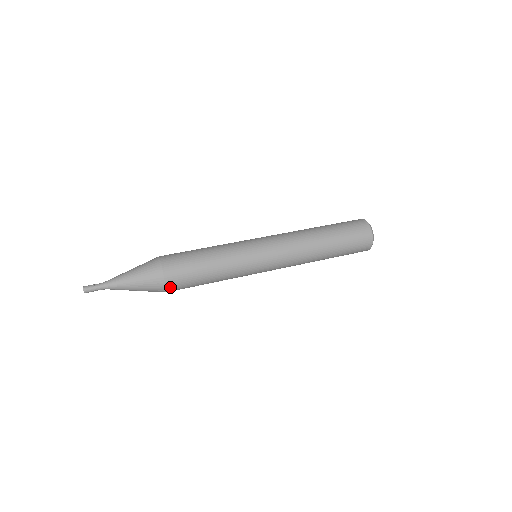
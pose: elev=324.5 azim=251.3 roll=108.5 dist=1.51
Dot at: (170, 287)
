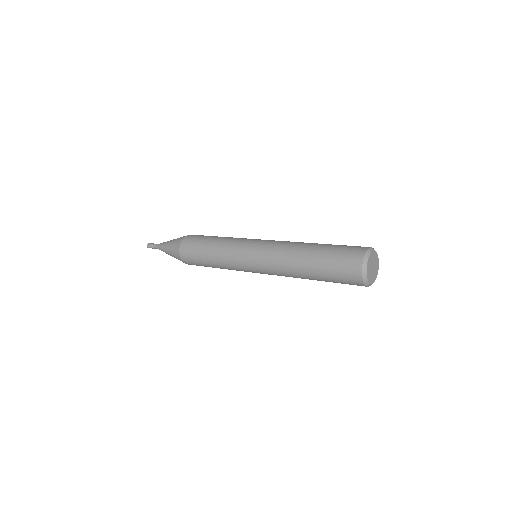
Dot at: (185, 261)
